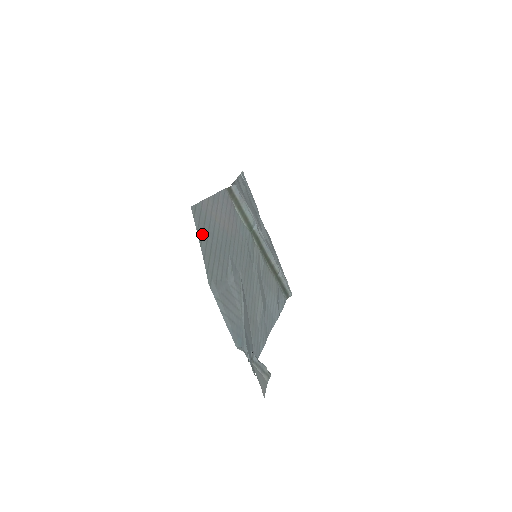
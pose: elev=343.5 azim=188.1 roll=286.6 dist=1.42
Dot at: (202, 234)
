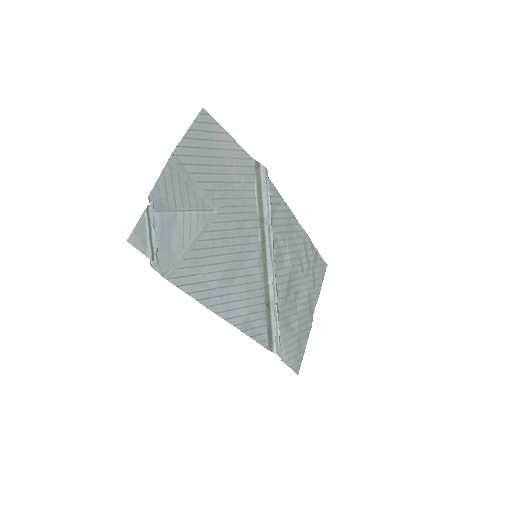
Dot at: (198, 130)
